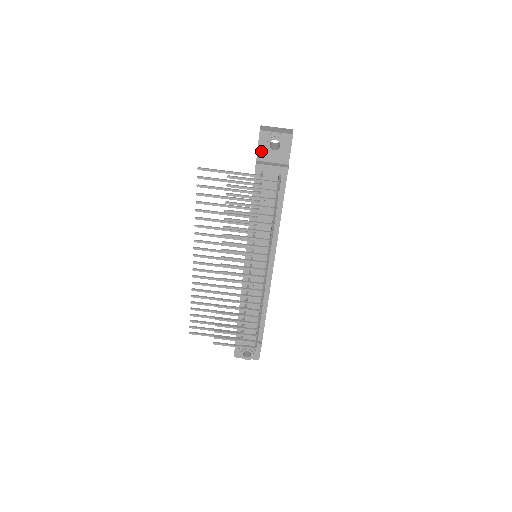
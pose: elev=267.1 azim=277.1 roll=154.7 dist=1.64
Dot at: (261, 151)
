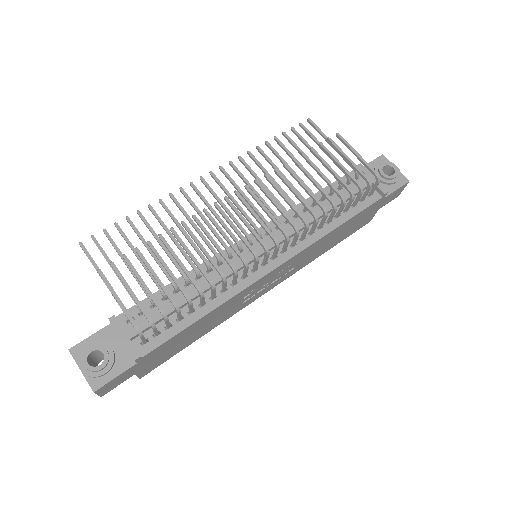
Dot at: occluded
